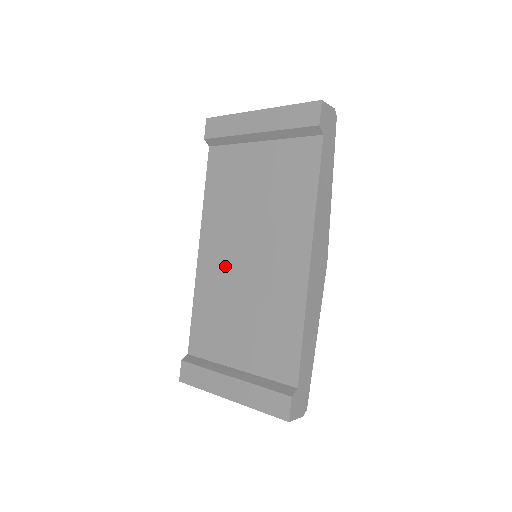
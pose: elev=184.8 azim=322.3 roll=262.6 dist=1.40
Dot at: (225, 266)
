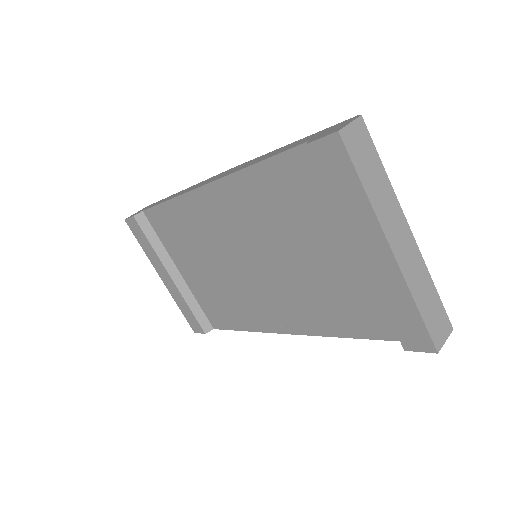
Dot at: (220, 234)
